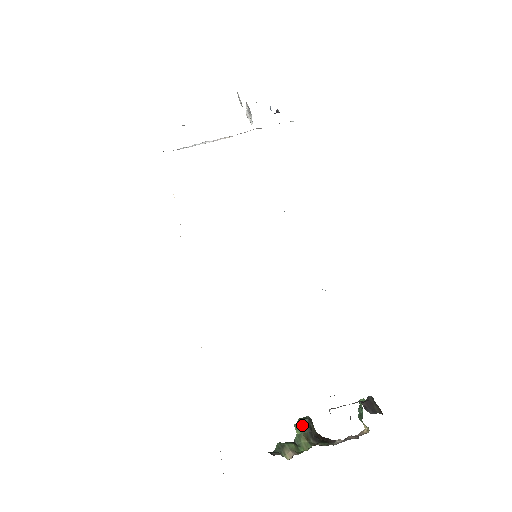
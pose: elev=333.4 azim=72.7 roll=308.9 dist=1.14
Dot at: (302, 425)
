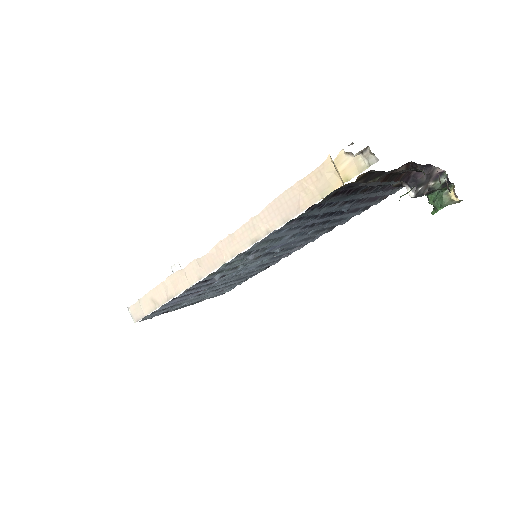
Dot at: occluded
